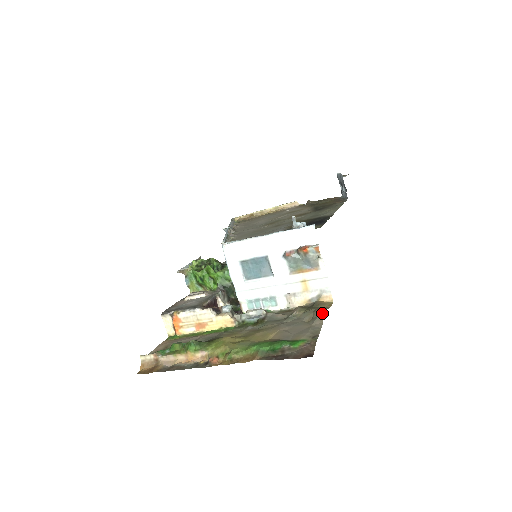
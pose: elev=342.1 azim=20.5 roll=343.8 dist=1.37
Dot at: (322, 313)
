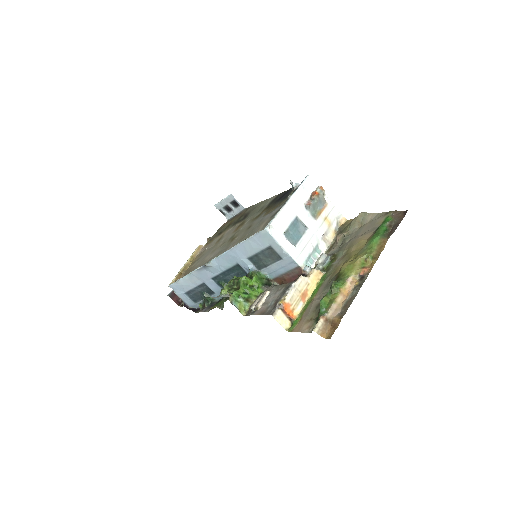
Dot at: (364, 213)
